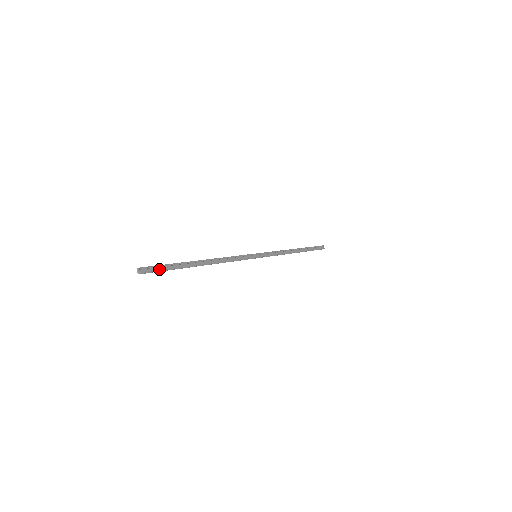
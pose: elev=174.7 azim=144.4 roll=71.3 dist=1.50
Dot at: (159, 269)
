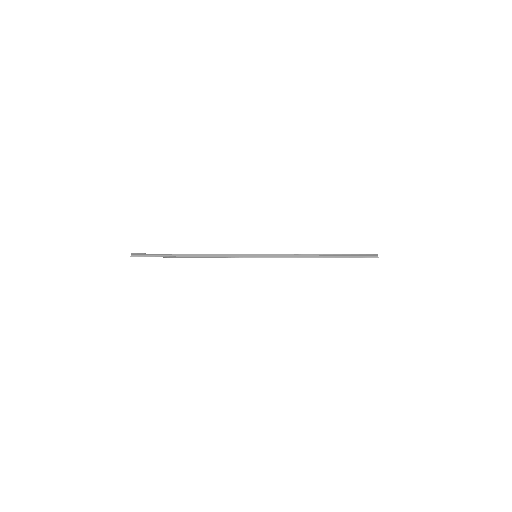
Dot at: (147, 256)
